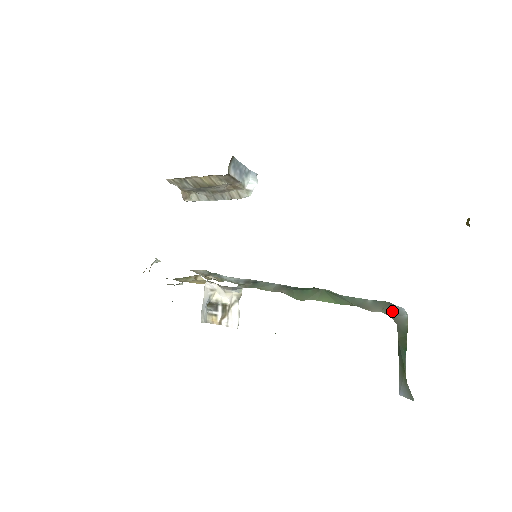
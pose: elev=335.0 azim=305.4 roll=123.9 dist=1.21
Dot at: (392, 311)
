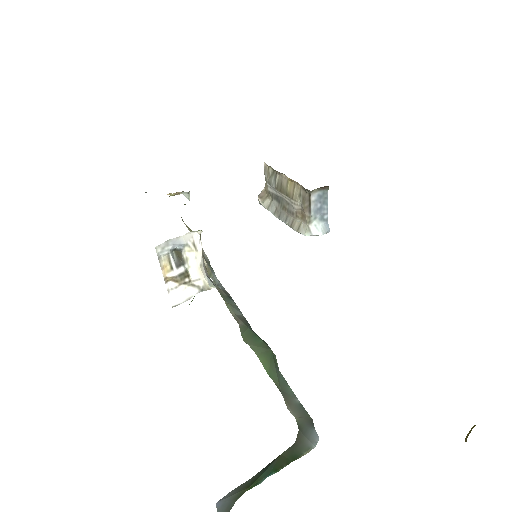
Dot at: (306, 428)
